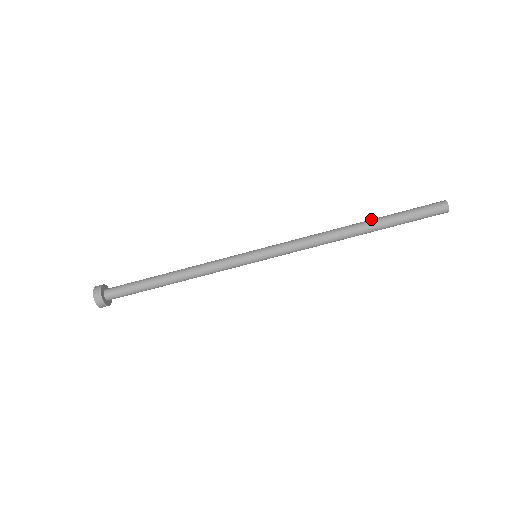
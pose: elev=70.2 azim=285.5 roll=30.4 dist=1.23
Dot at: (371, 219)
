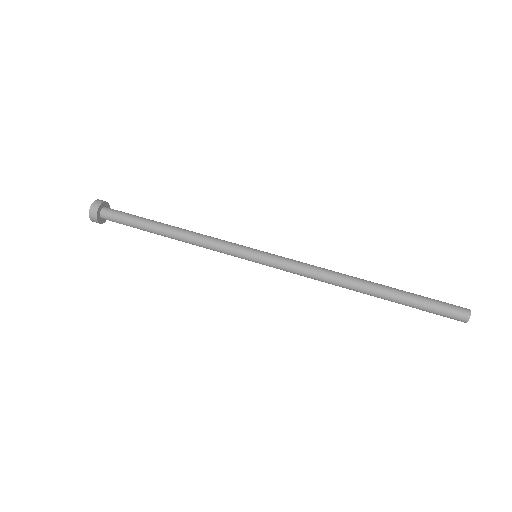
Dot at: occluded
